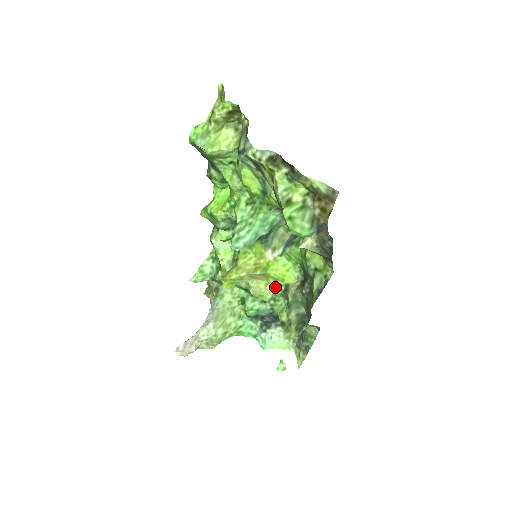
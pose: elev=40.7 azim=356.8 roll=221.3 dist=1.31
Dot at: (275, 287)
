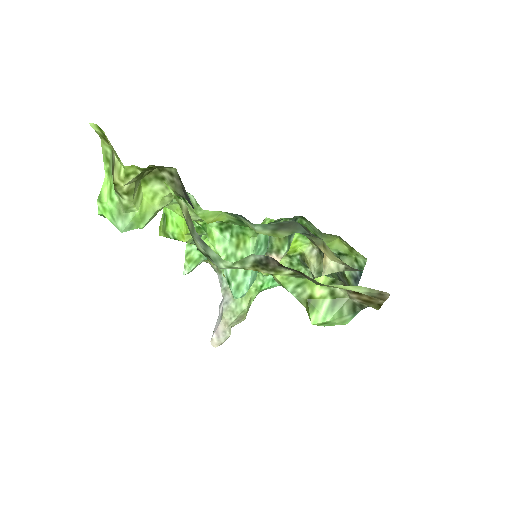
Dot at: (288, 259)
